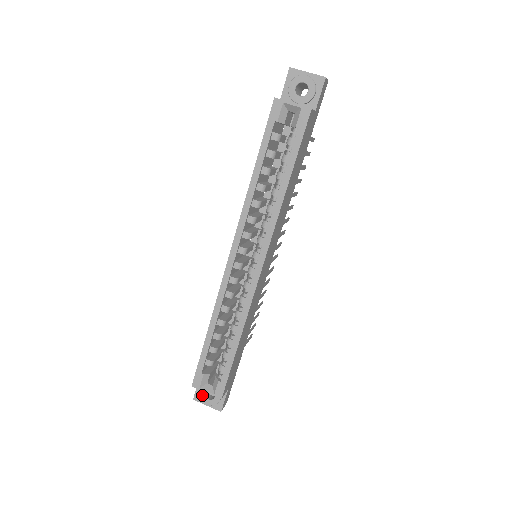
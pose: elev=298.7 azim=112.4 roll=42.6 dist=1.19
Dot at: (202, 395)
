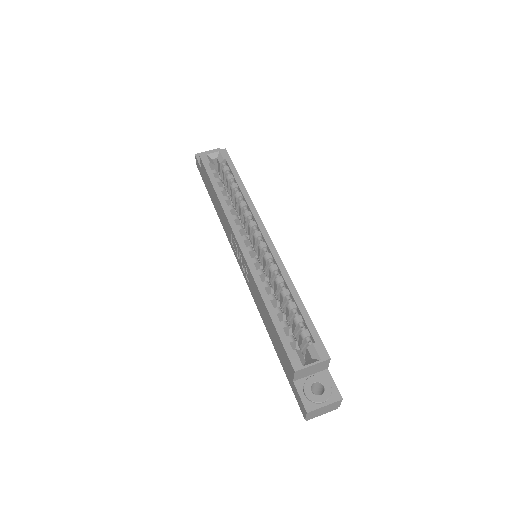
Dot at: (311, 396)
